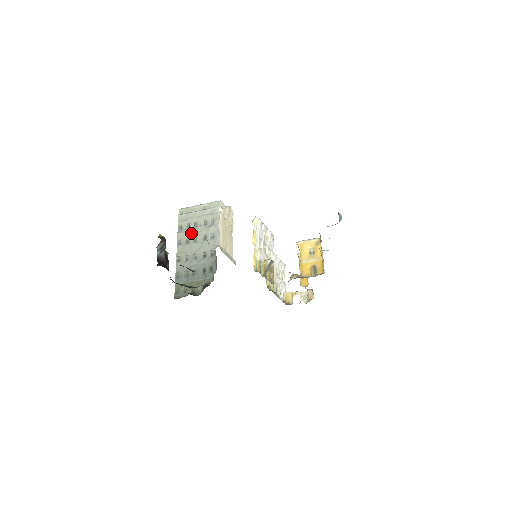
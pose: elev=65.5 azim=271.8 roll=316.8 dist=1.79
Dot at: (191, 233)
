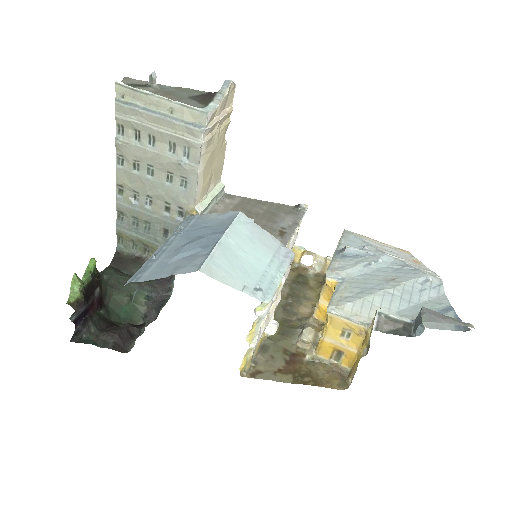
Dot at: (143, 155)
